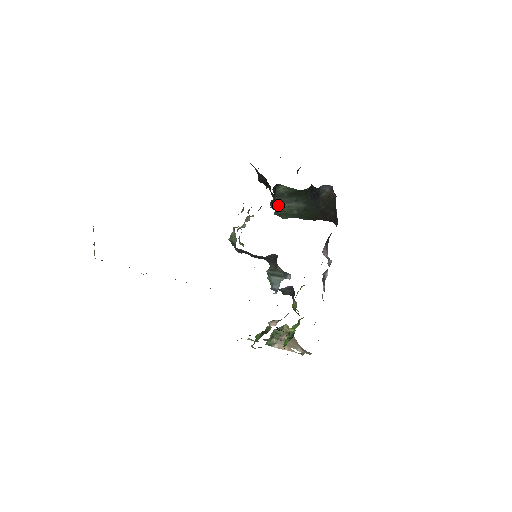
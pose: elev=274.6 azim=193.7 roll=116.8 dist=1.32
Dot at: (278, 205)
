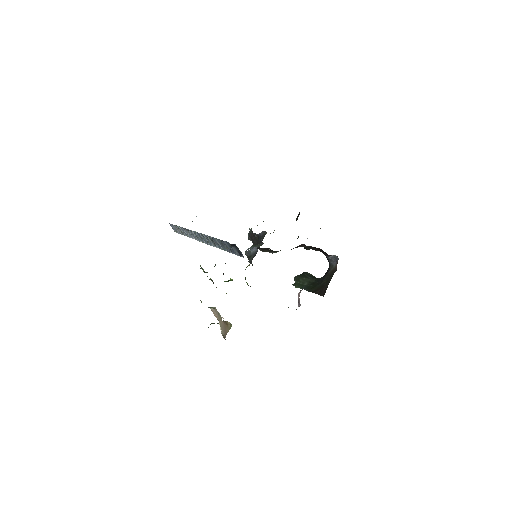
Dot at: (299, 277)
